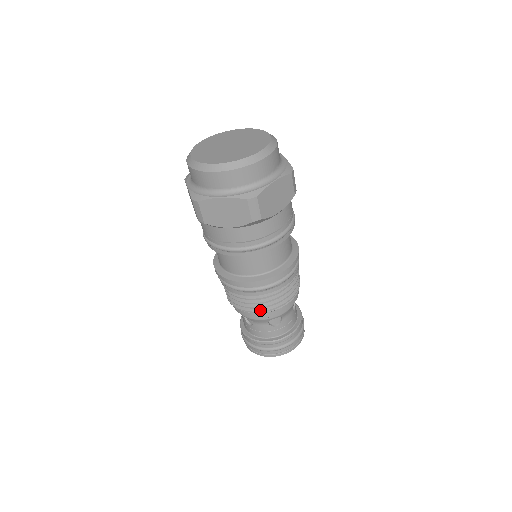
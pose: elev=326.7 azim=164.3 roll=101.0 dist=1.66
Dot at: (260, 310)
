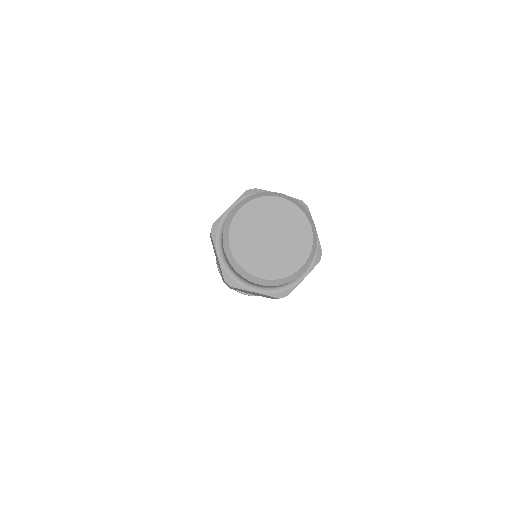
Dot at: occluded
